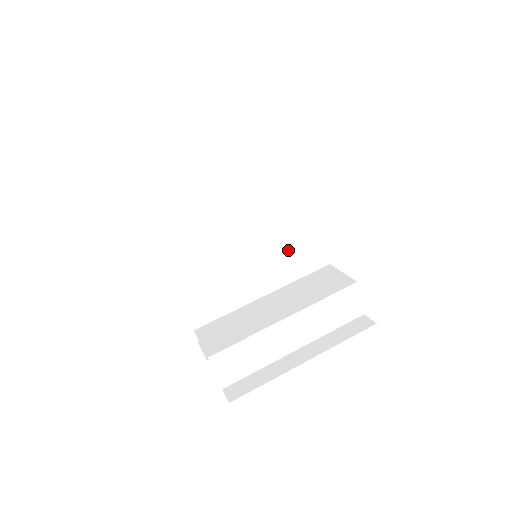
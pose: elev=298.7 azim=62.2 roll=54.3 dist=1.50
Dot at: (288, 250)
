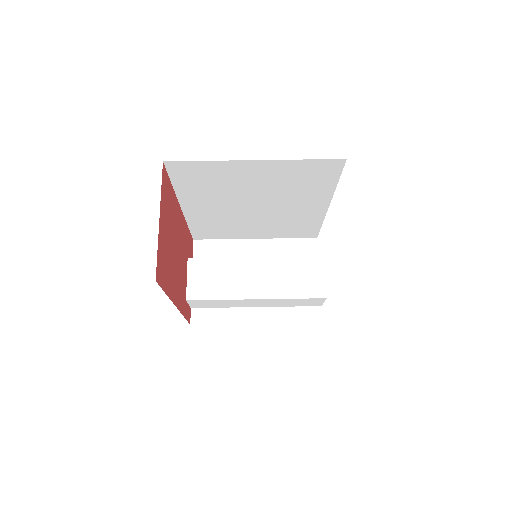
Dot at: (299, 221)
